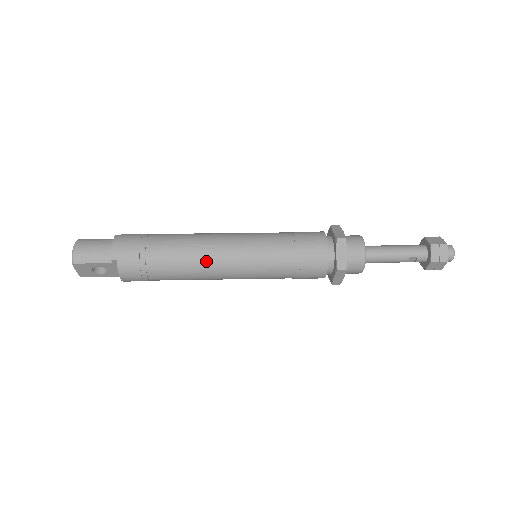
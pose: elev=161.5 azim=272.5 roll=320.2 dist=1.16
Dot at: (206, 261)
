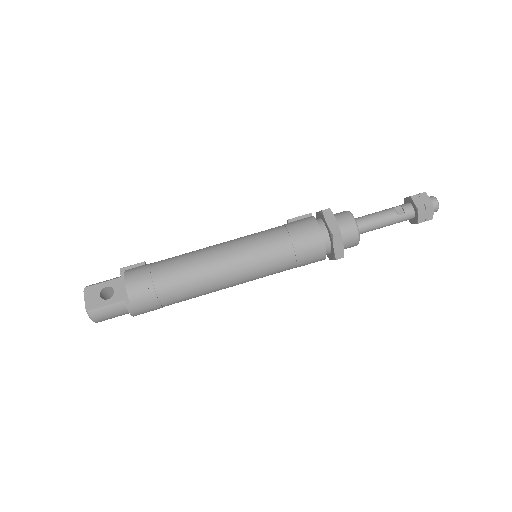
Dot at: occluded
